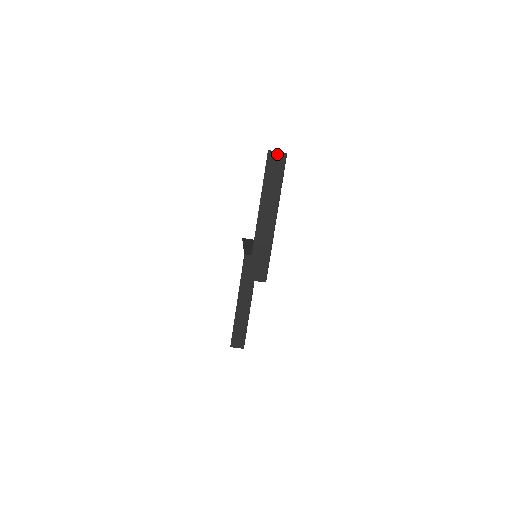
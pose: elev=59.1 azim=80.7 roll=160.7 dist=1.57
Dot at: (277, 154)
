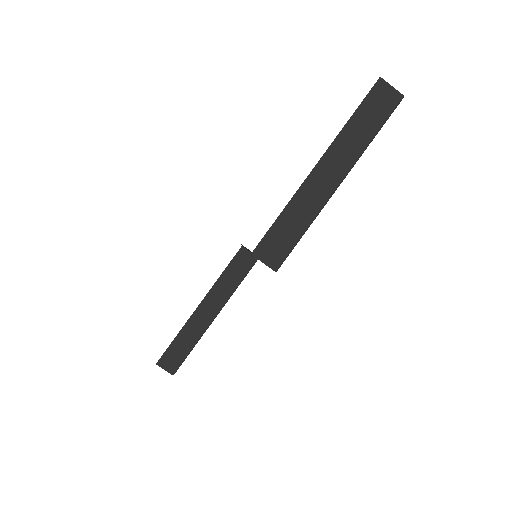
Dot at: (390, 89)
